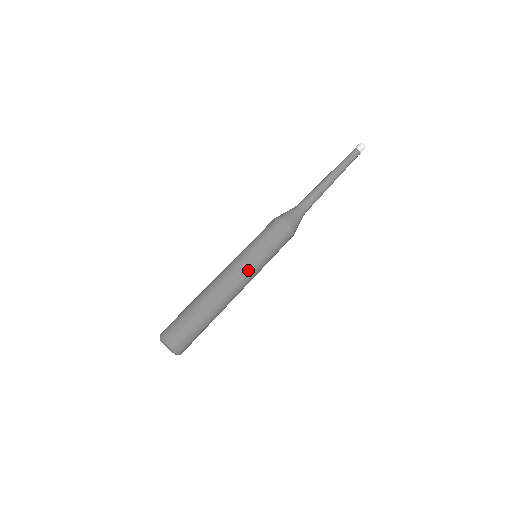
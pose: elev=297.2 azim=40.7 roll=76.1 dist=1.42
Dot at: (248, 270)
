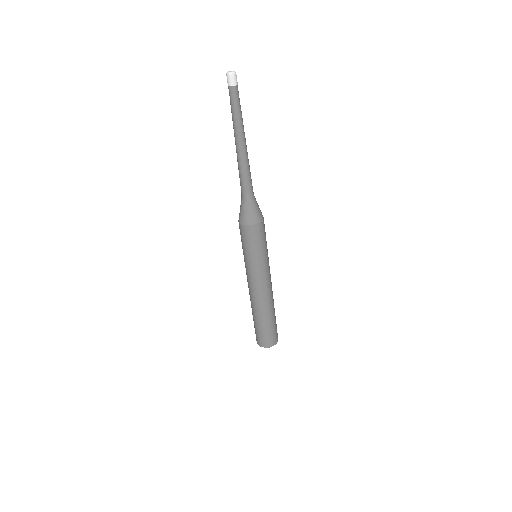
Dot at: (263, 277)
